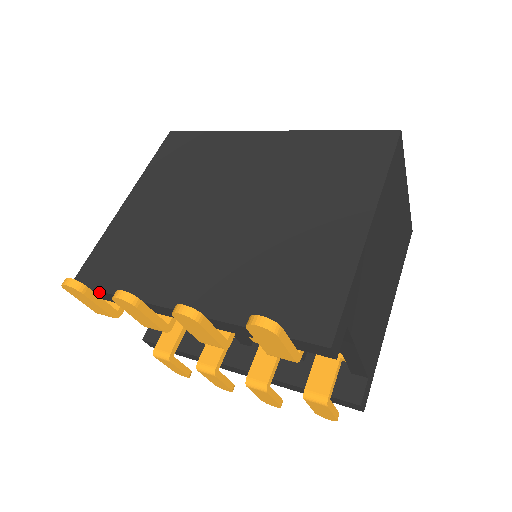
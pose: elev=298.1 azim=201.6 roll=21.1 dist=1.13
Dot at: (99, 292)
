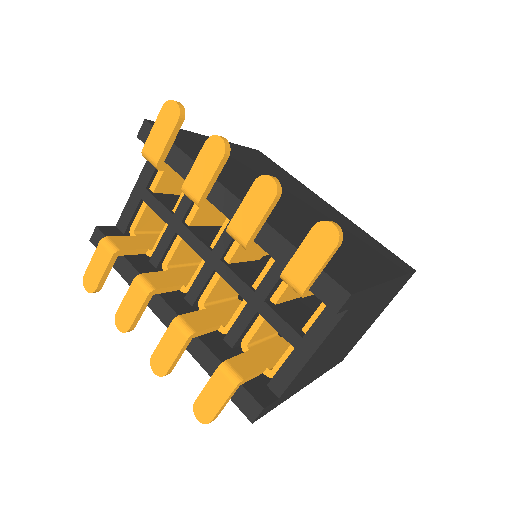
Dot at: occluded
